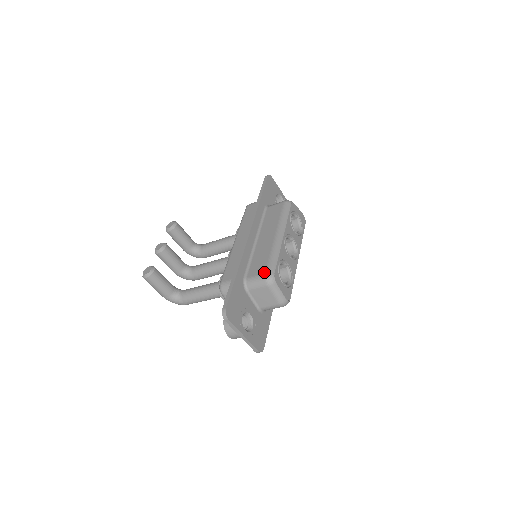
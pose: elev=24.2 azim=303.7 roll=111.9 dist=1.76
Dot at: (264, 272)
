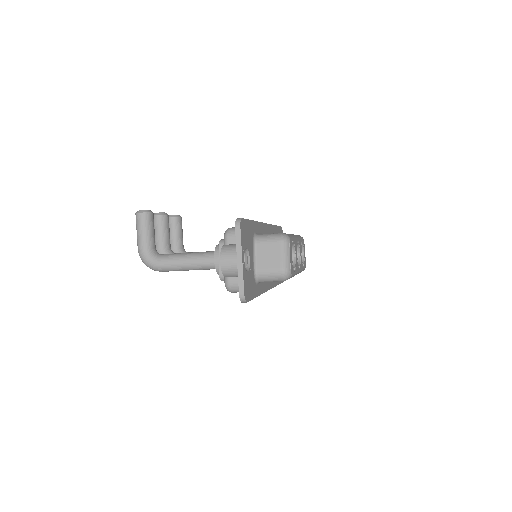
Dot at: occluded
